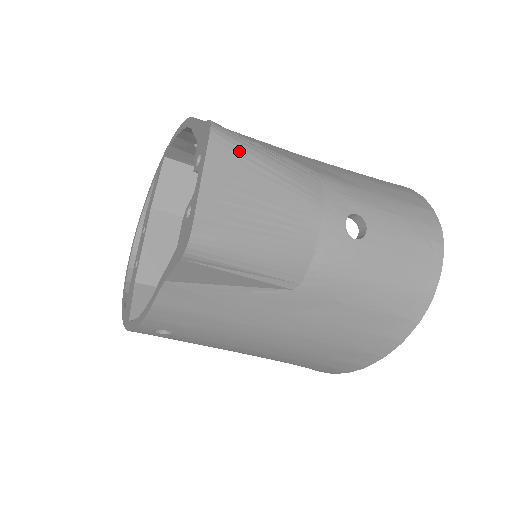
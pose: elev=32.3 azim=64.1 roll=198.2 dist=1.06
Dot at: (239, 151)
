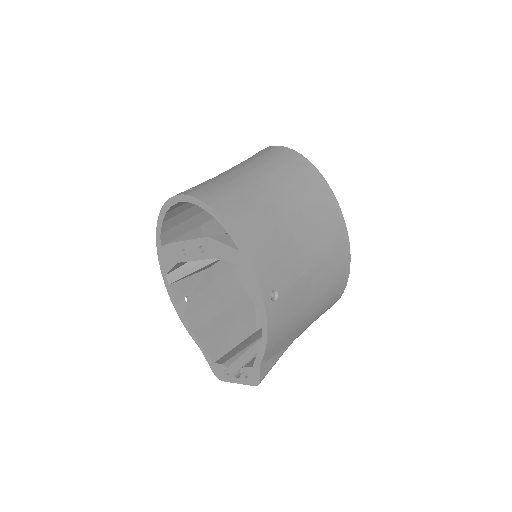
Dot at: occluded
